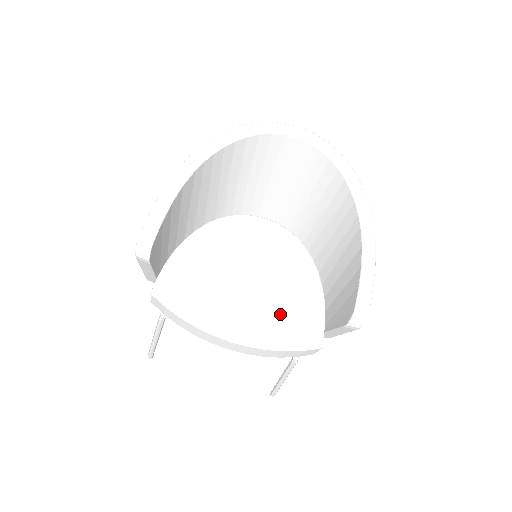
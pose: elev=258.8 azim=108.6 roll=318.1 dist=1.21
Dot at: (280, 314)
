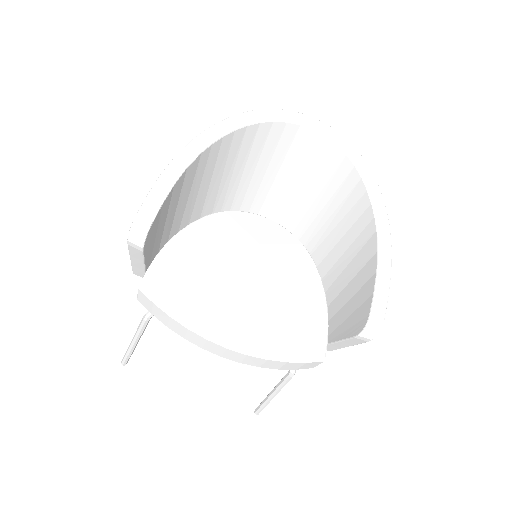
Dot at: (281, 321)
